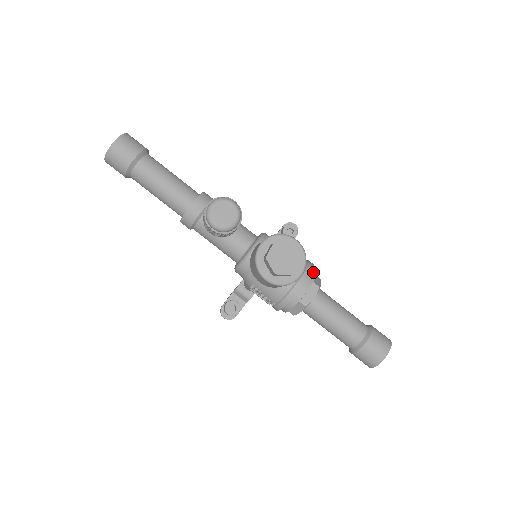
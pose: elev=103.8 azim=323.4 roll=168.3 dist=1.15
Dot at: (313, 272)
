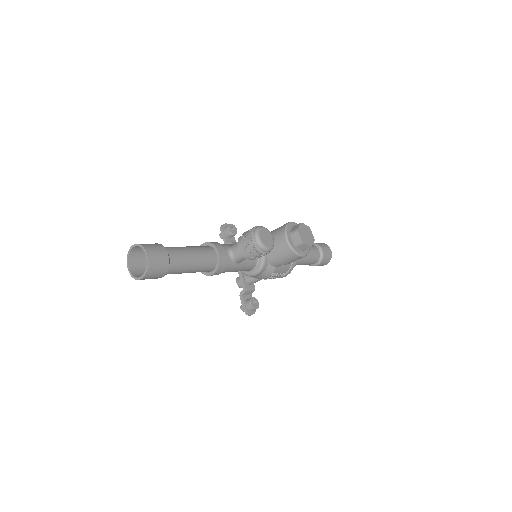
Dot at: occluded
